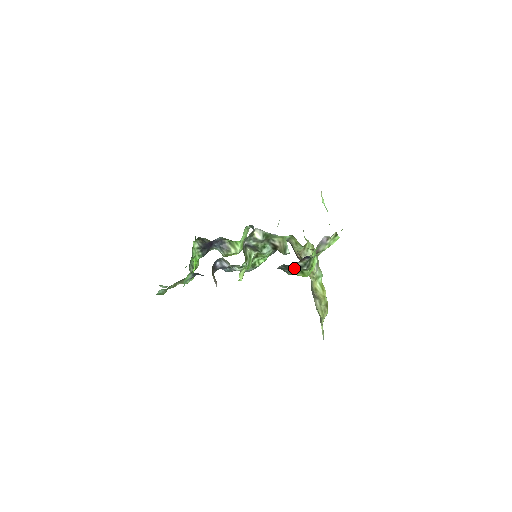
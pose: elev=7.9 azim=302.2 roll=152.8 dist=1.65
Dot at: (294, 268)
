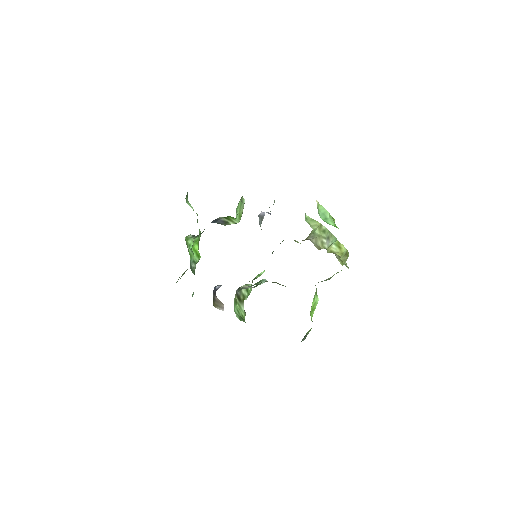
Dot at: occluded
